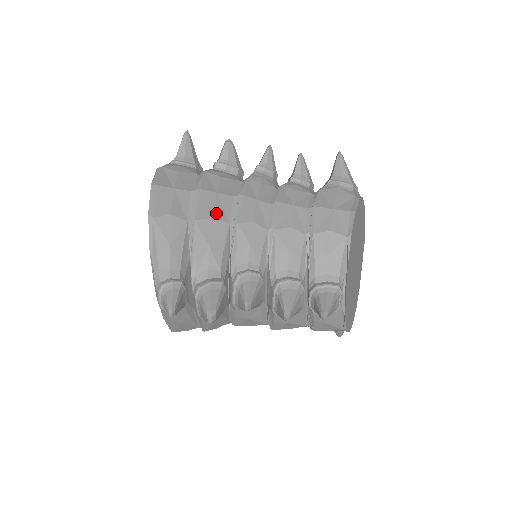
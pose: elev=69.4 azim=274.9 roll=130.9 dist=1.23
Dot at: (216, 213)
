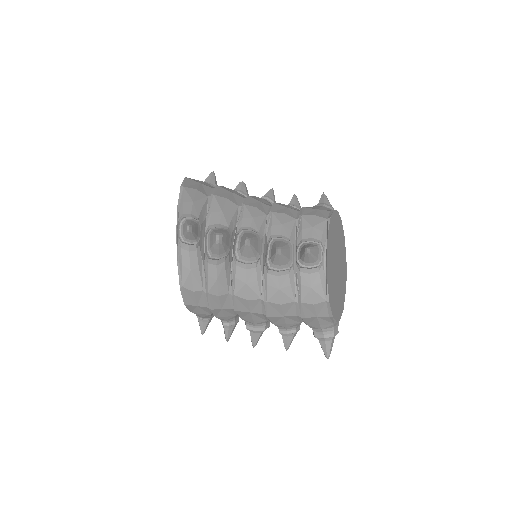
Dot at: (229, 198)
